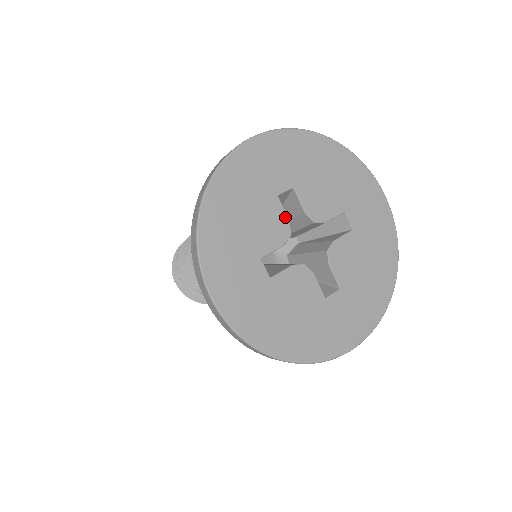
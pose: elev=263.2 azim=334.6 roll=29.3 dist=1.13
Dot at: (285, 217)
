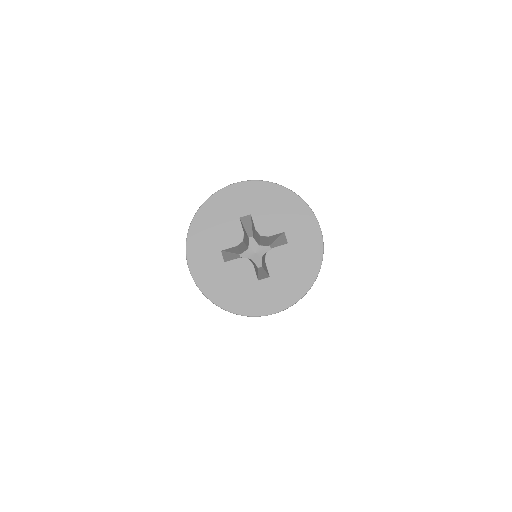
Dot at: (241, 230)
